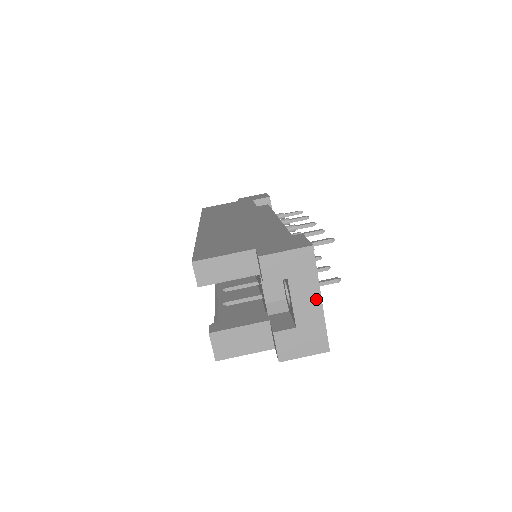
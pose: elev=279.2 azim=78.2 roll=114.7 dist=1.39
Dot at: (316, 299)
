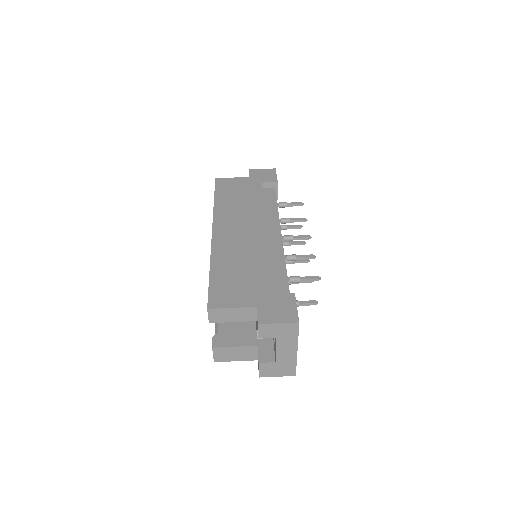
Dot at: (294, 350)
